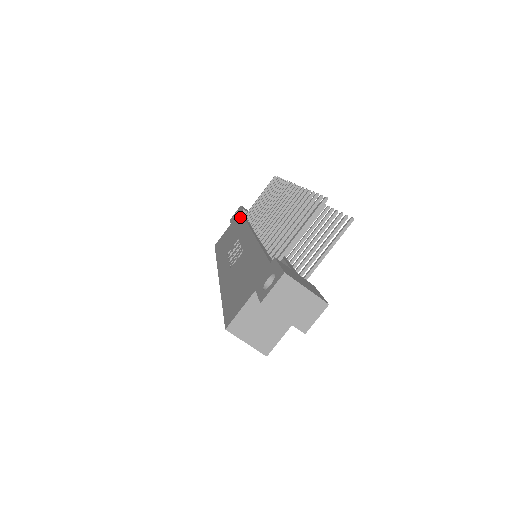
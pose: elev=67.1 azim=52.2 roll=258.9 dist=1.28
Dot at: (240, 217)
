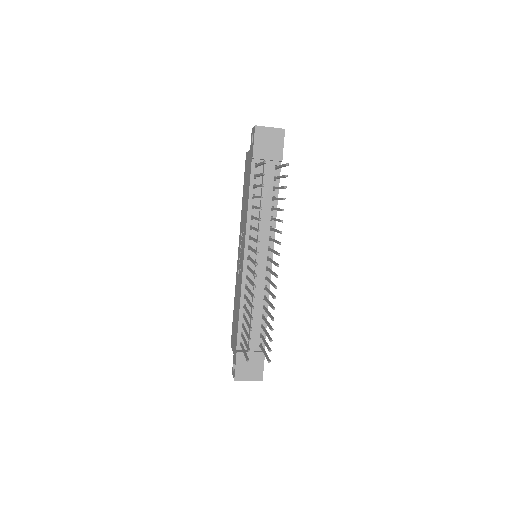
Dot at: (249, 174)
